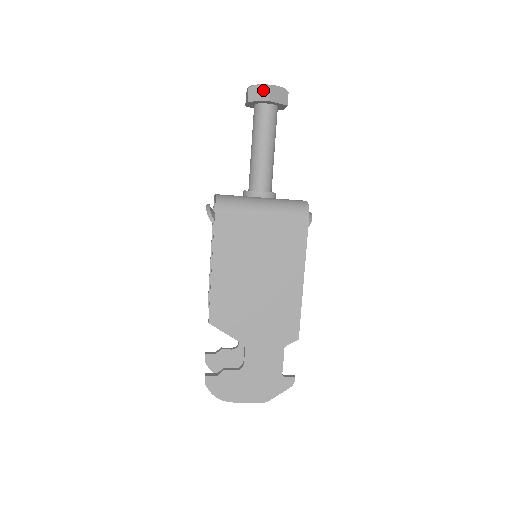
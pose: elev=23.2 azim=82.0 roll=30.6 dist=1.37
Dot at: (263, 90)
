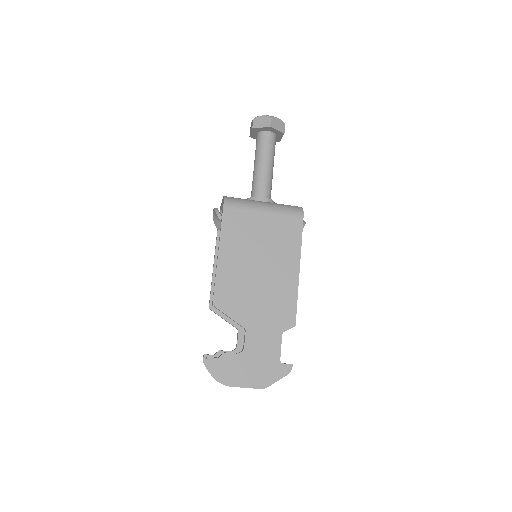
Dot at: (265, 119)
